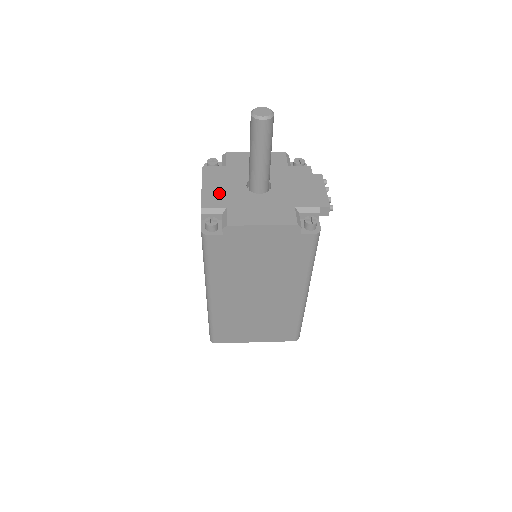
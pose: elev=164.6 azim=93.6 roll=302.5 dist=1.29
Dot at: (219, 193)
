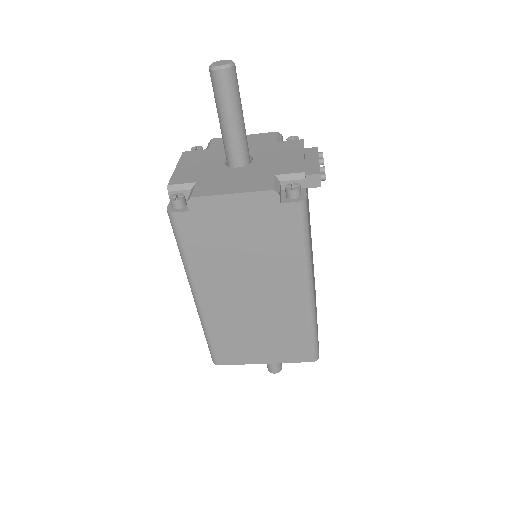
Dot at: (192, 171)
